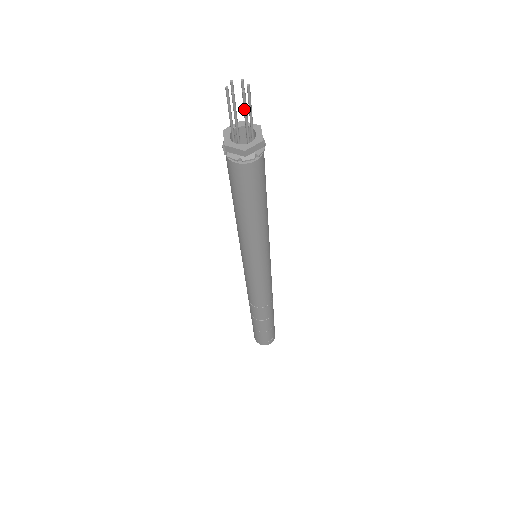
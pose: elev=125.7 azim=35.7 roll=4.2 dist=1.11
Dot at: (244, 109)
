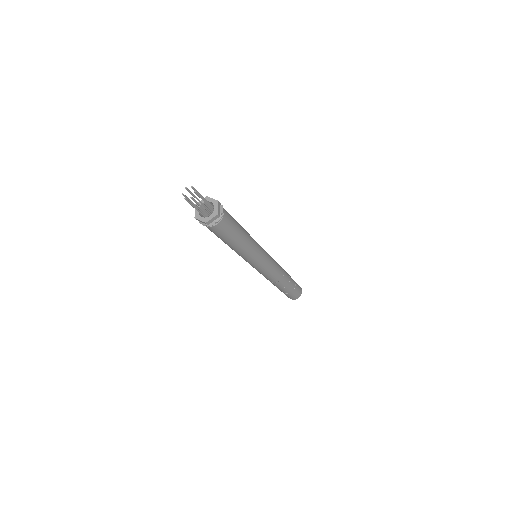
Dot at: (197, 204)
